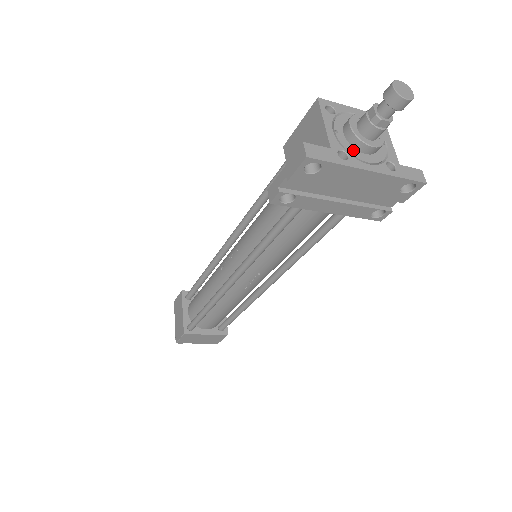
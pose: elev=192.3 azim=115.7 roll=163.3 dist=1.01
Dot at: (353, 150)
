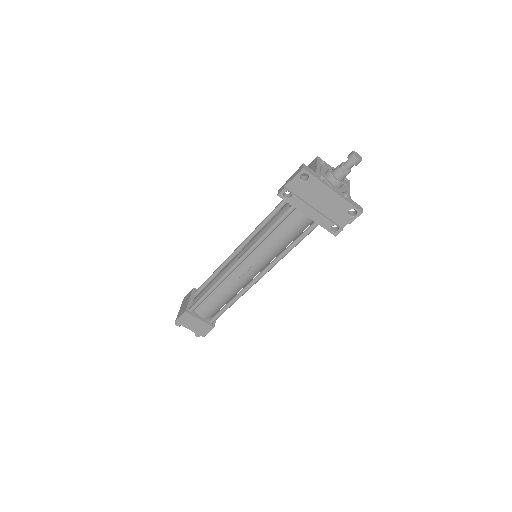
Dot at: (327, 180)
